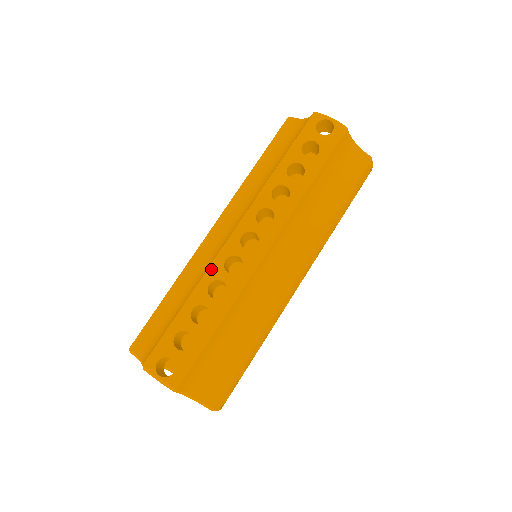
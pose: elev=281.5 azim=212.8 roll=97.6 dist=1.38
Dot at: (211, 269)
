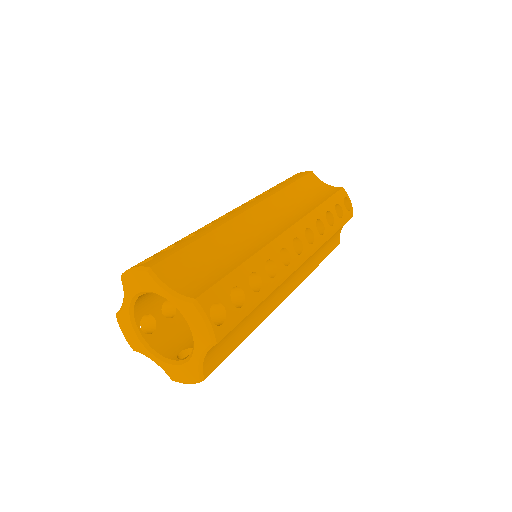
Dot at: occluded
